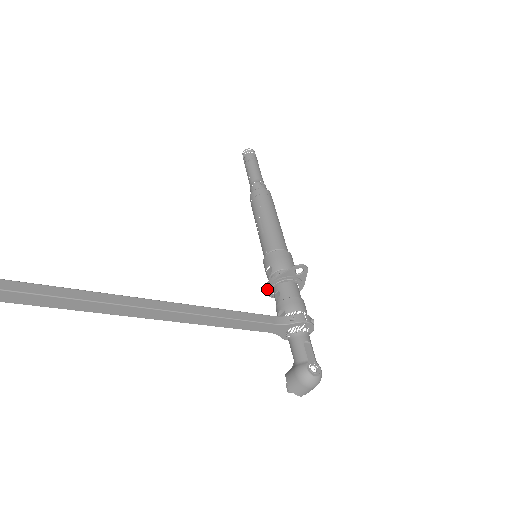
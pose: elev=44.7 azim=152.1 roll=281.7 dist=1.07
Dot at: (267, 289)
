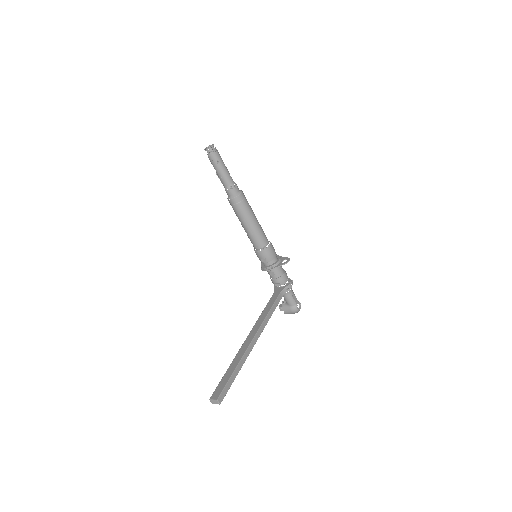
Dot at: (264, 270)
